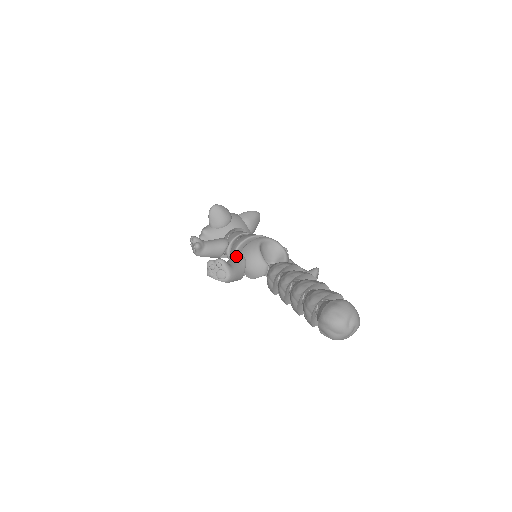
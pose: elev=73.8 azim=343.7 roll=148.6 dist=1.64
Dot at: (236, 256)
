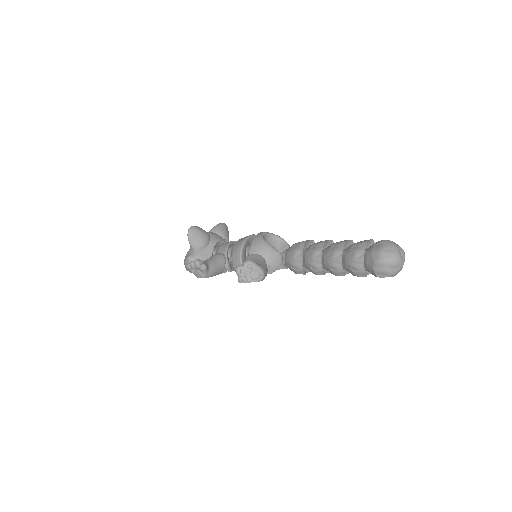
Dot at: (251, 257)
